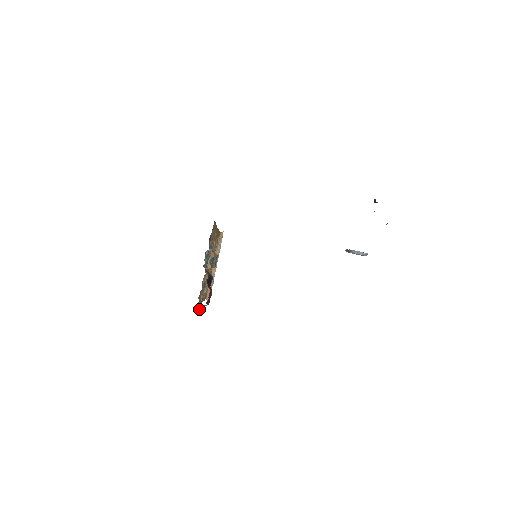
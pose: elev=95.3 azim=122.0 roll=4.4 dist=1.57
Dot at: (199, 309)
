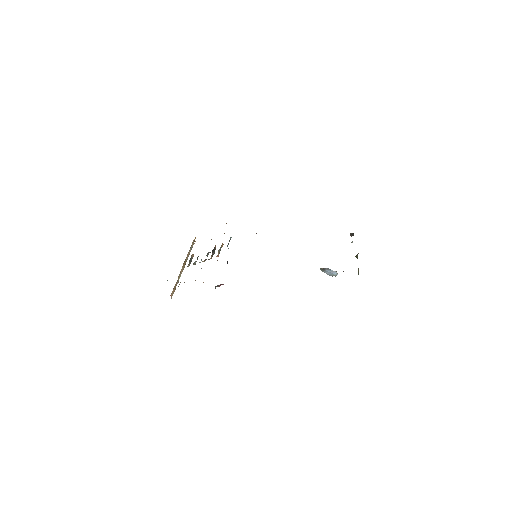
Dot at: (215, 287)
